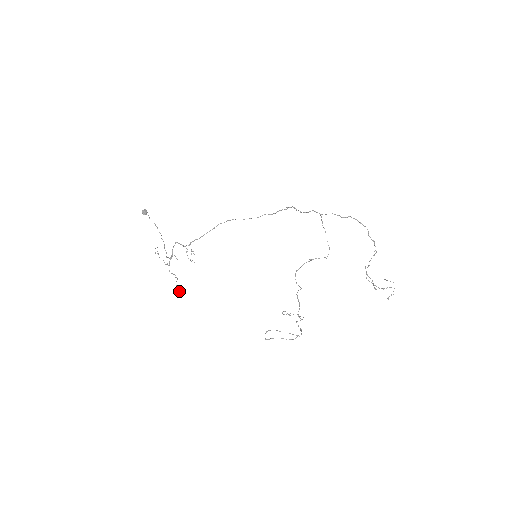
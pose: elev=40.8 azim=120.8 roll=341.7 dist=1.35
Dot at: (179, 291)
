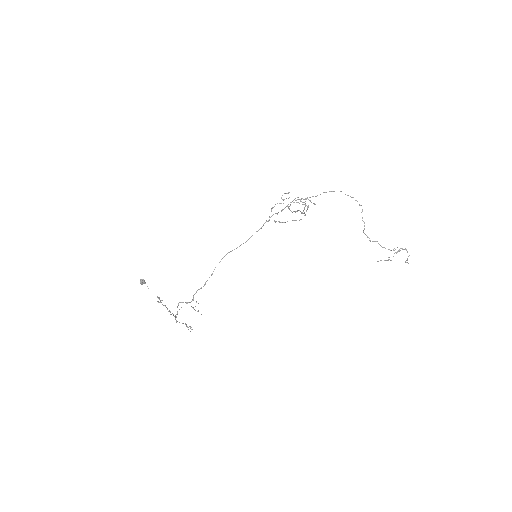
Dot at: (190, 327)
